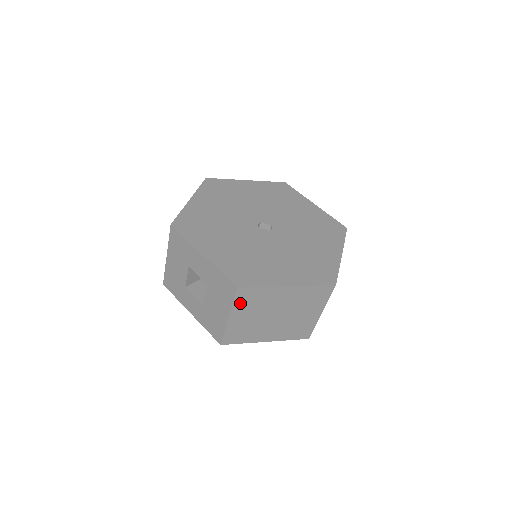
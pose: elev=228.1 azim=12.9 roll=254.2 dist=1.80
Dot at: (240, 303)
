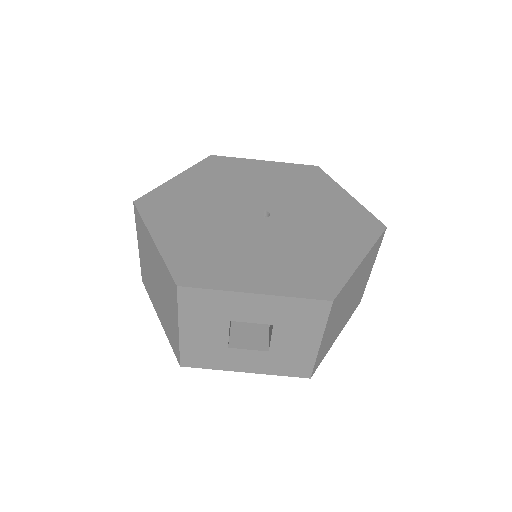
Dot at: (331, 317)
